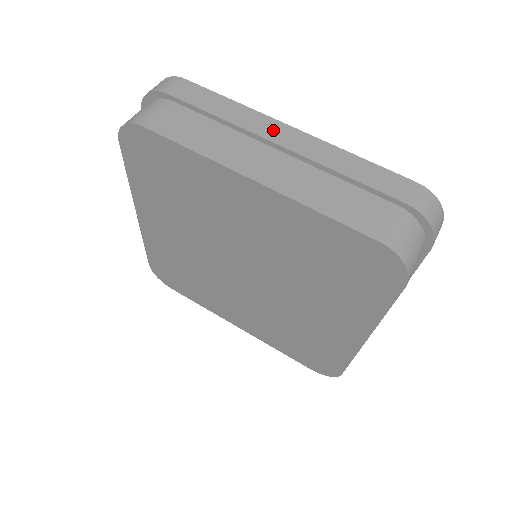
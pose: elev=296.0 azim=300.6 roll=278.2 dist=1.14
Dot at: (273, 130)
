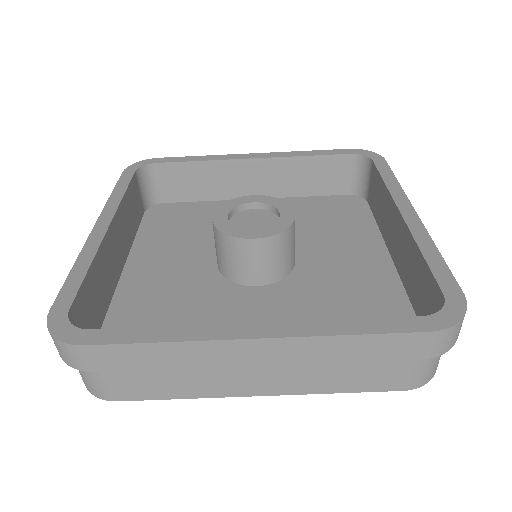
Dot at: (237, 354)
